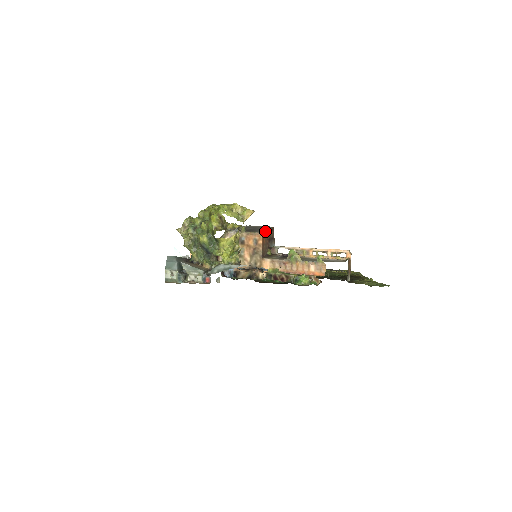
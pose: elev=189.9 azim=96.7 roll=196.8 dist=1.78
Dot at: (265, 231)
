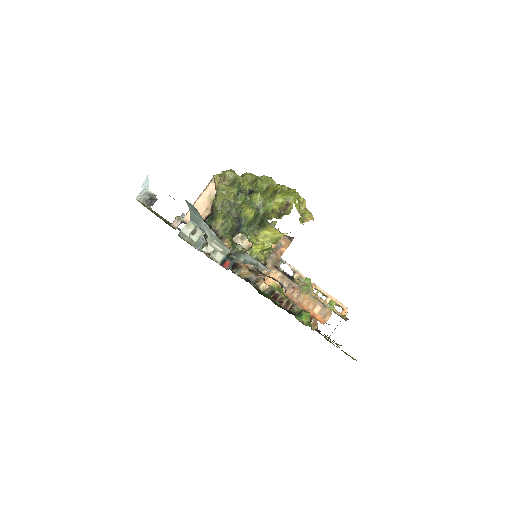
Dot at: occluded
